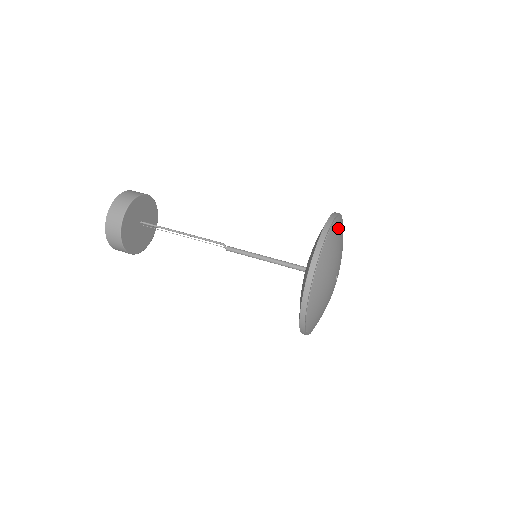
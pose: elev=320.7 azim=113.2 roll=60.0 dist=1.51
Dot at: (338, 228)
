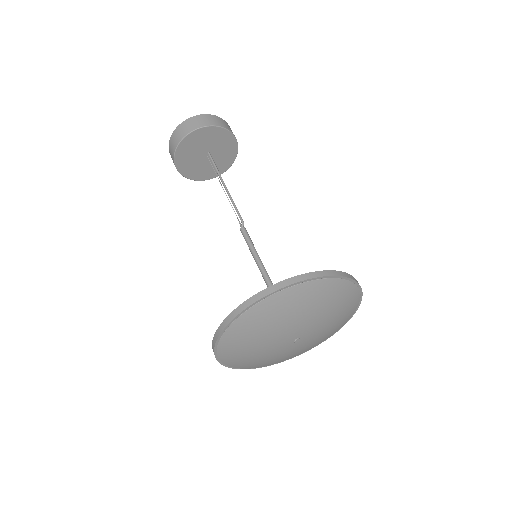
Dot at: (333, 291)
